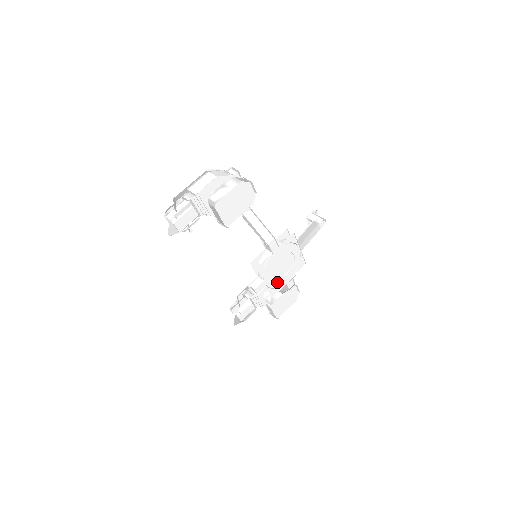
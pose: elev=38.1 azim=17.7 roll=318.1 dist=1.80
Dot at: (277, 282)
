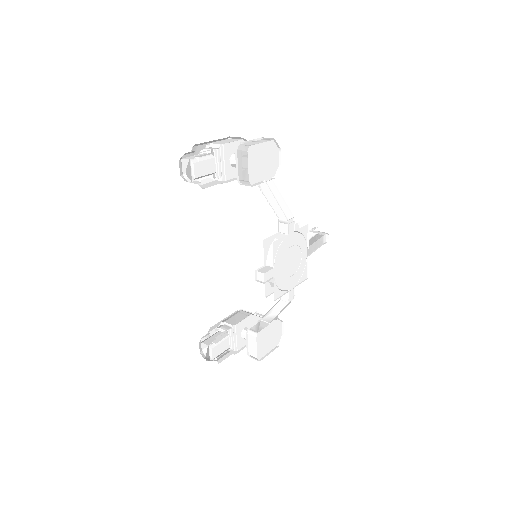
Dot at: (282, 281)
